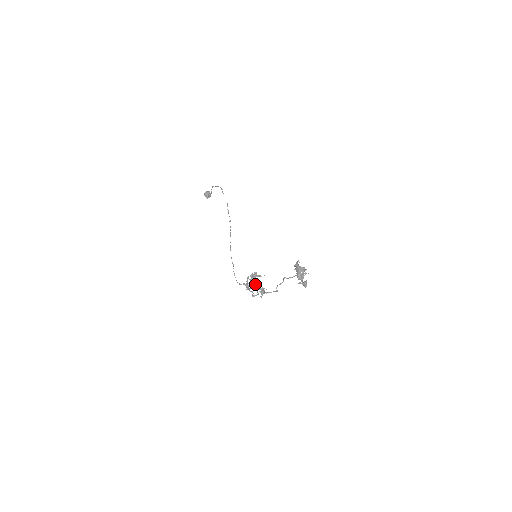
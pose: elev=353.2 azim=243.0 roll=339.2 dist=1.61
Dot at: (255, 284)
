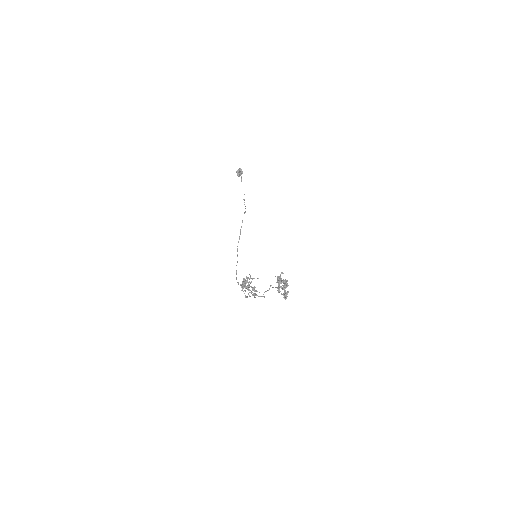
Dot at: (246, 288)
